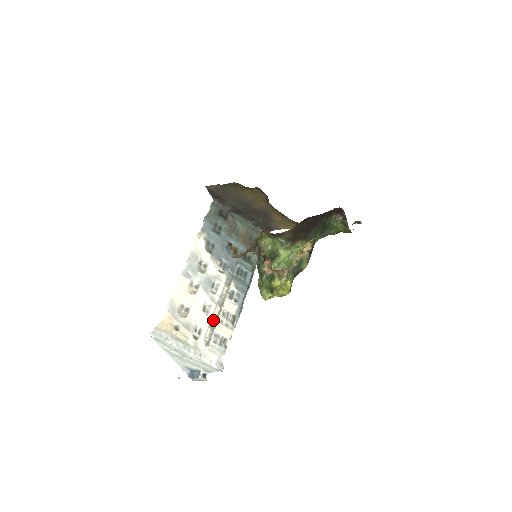
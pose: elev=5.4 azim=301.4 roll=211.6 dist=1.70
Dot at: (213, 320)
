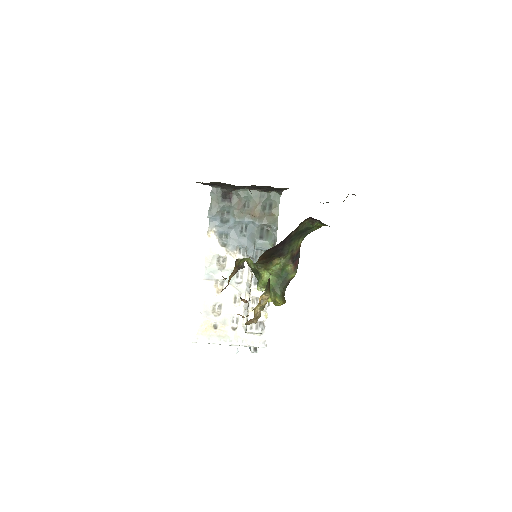
Dot at: (246, 307)
